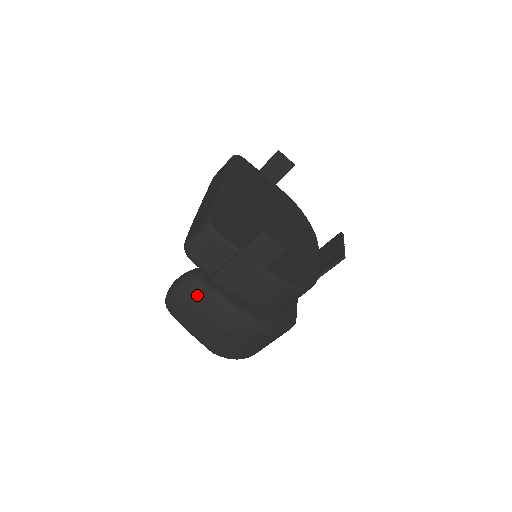
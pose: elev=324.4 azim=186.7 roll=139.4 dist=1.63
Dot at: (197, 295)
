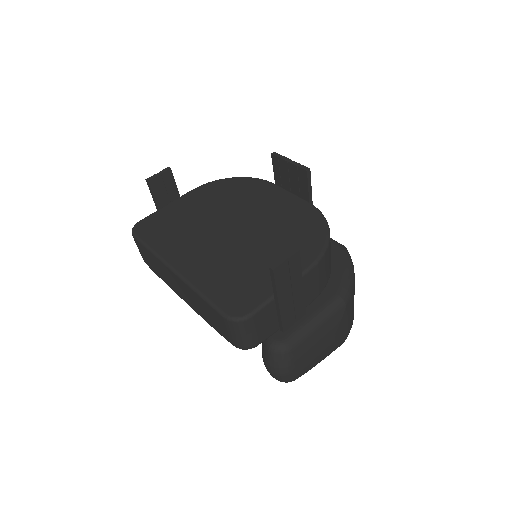
Dot at: (295, 354)
